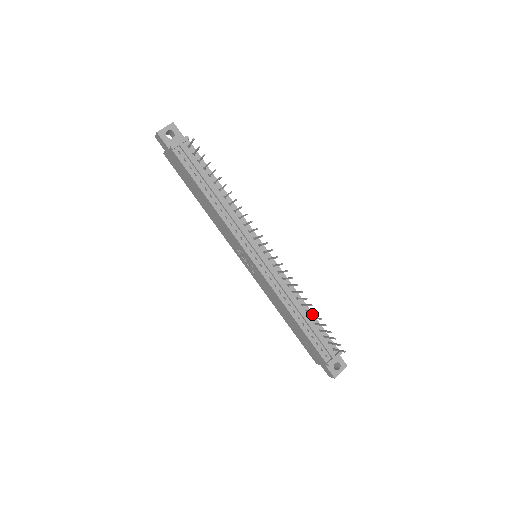
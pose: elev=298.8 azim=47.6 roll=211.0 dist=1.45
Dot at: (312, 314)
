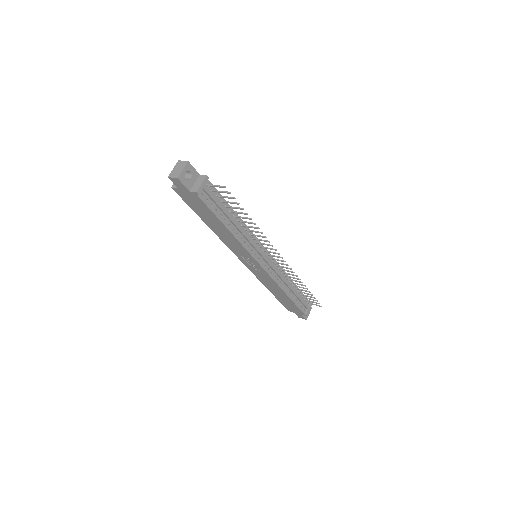
Dot at: occluded
